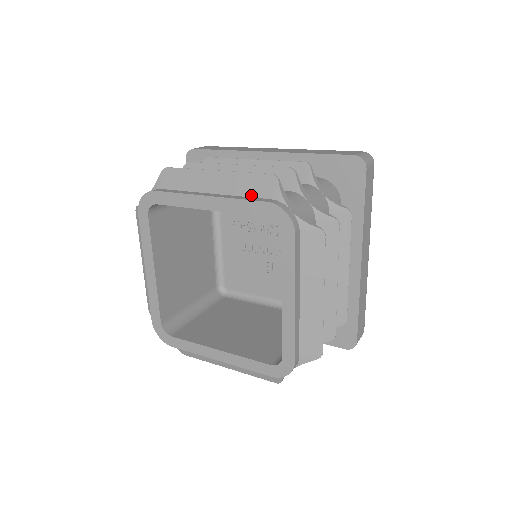
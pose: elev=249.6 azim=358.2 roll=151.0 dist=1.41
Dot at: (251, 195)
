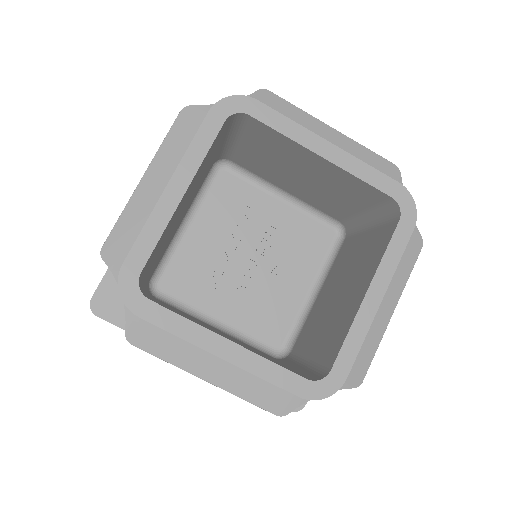
Dot at: (192, 139)
